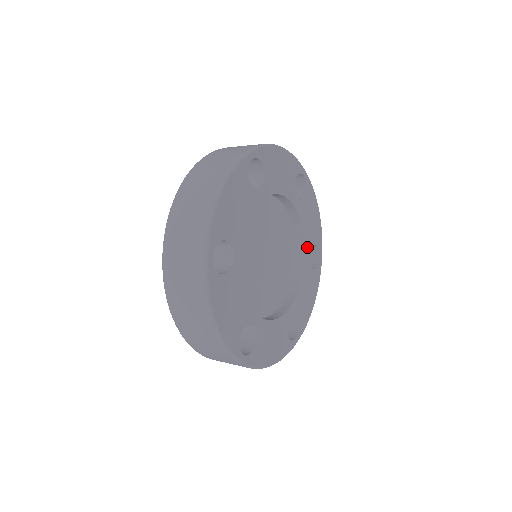
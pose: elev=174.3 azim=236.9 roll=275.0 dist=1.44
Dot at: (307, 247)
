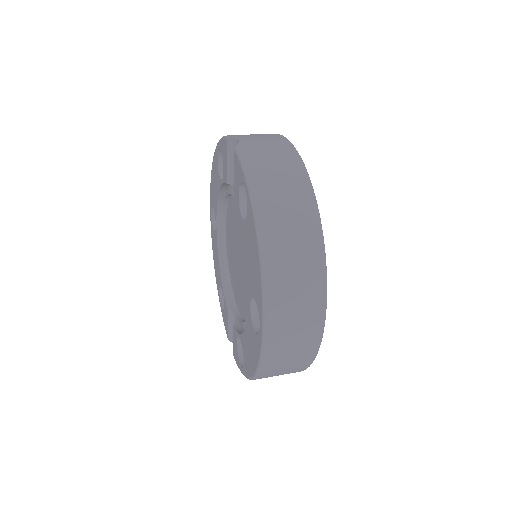
Dot at: occluded
